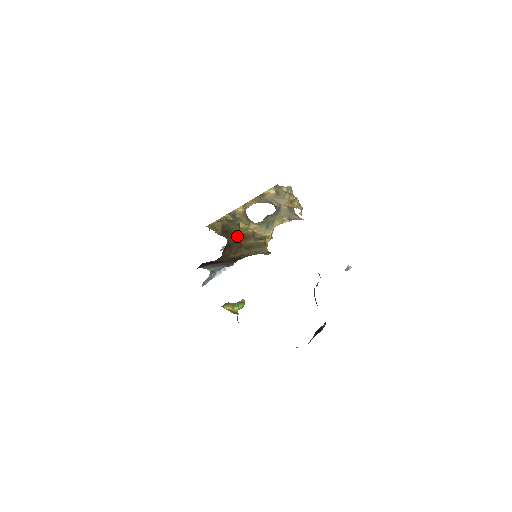
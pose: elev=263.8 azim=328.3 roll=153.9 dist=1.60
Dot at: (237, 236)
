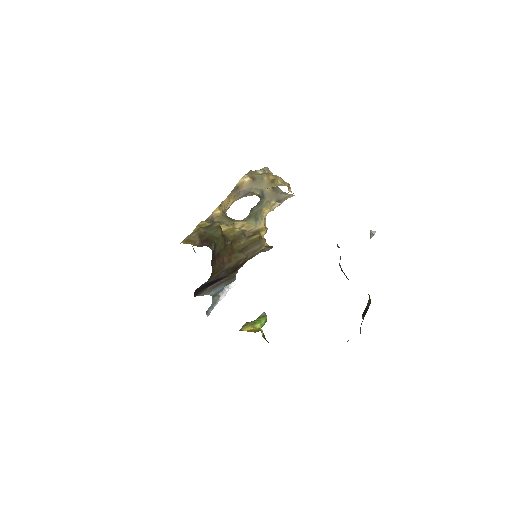
Dot at: (222, 241)
